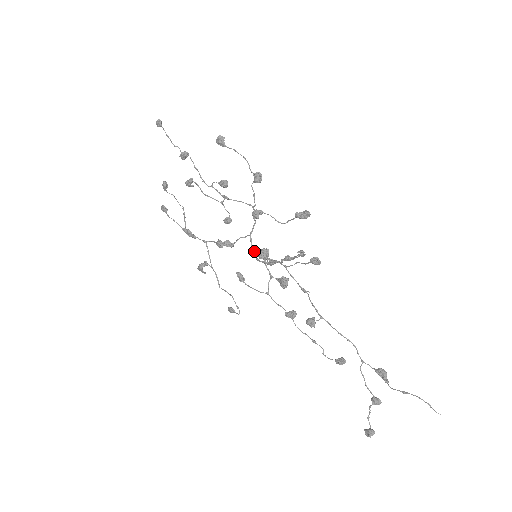
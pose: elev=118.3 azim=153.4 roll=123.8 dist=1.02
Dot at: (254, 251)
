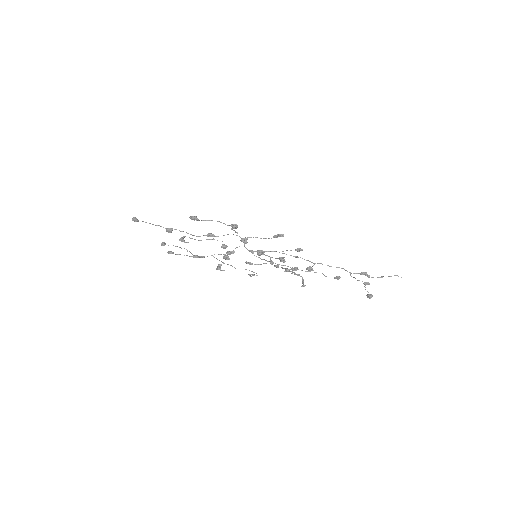
Dot at: (253, 253)
